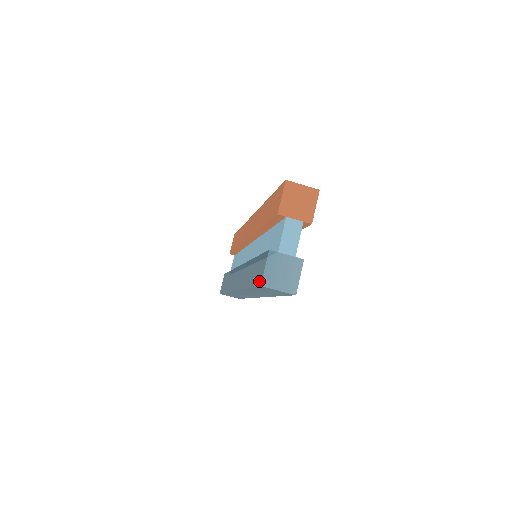
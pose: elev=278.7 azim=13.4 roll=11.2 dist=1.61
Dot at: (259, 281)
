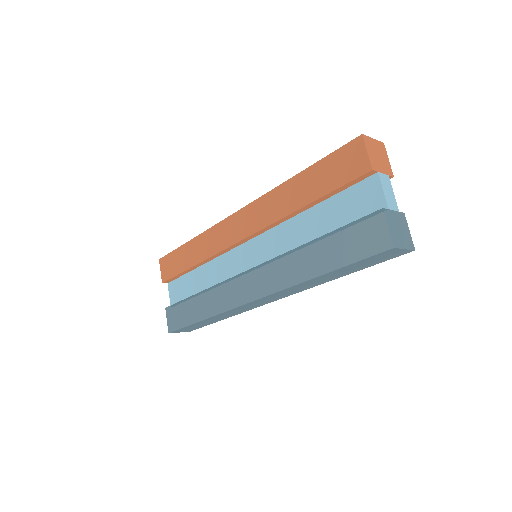
Dot at: (381, 246)
